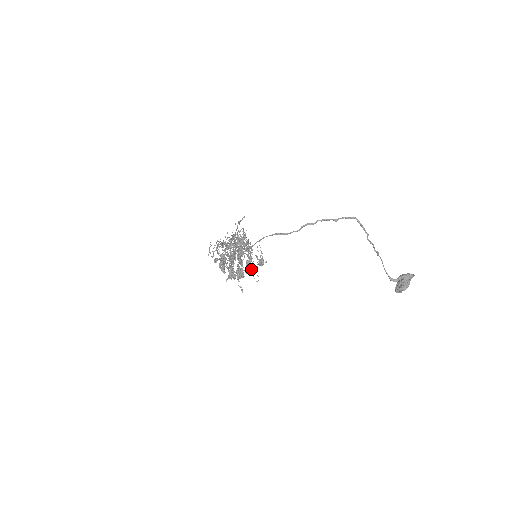
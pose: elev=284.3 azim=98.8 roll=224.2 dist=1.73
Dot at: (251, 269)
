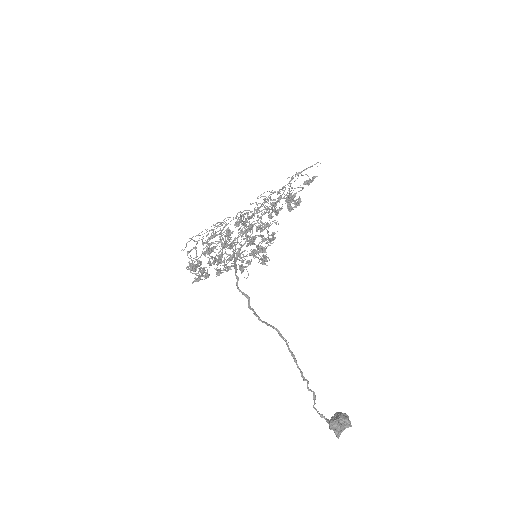
Dot at: occluded
